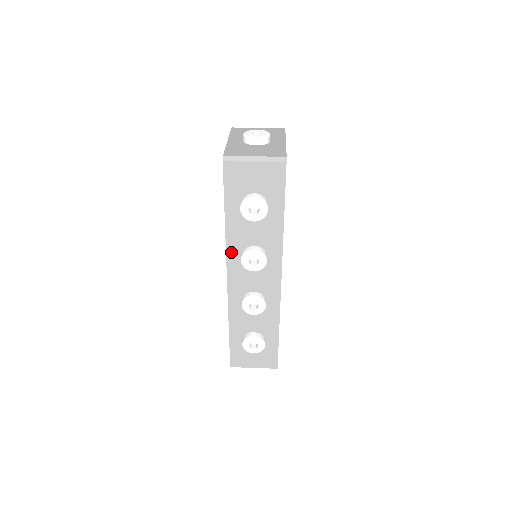
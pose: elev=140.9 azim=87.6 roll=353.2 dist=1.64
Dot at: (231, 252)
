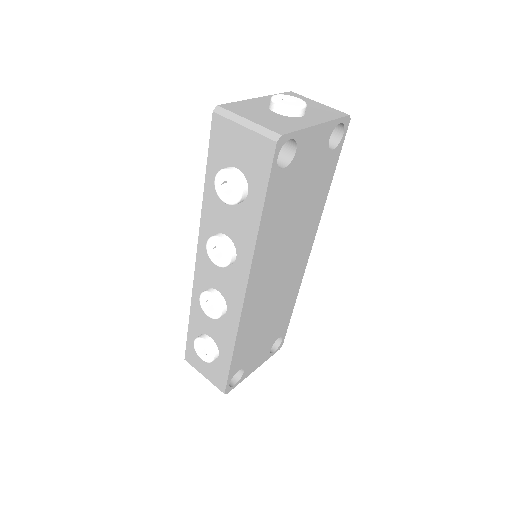
Dot at: (204, 230)
